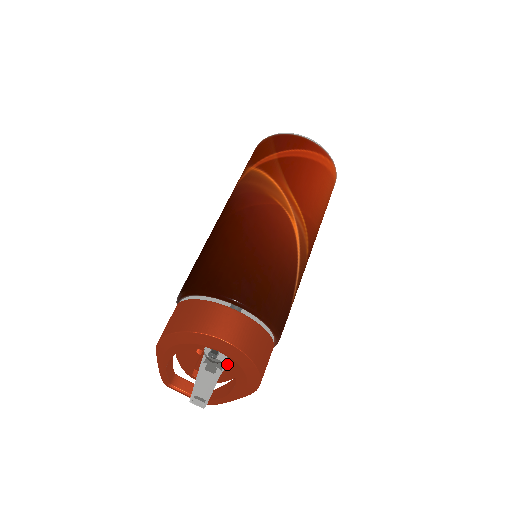
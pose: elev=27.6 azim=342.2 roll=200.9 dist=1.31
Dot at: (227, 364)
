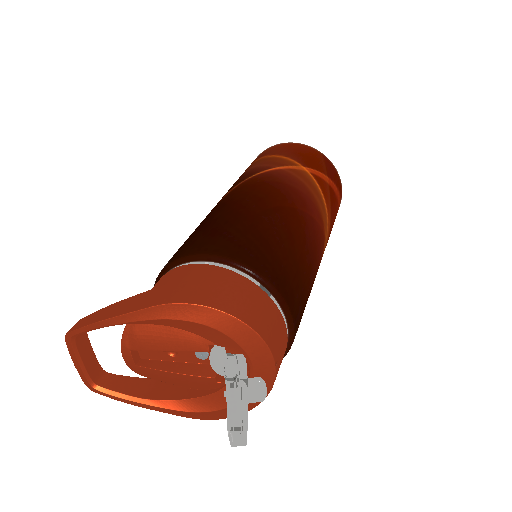
Dot at: (218, 378)
